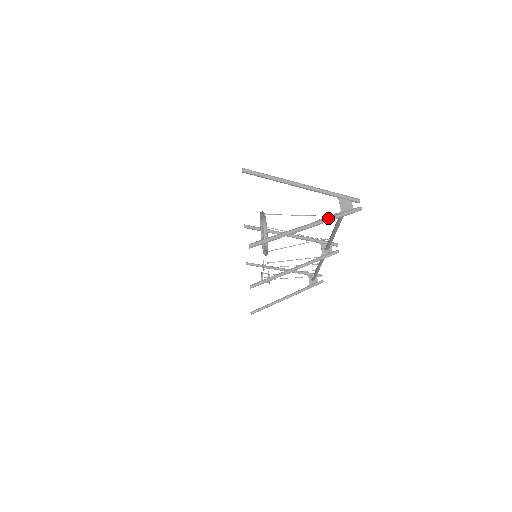
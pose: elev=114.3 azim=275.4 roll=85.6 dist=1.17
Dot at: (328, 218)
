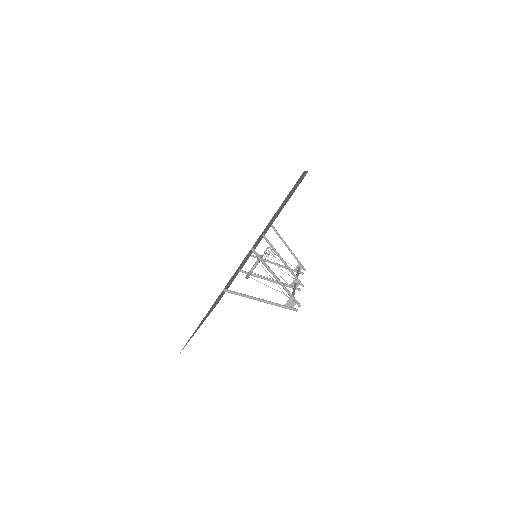
Dot at: (274, 304)
